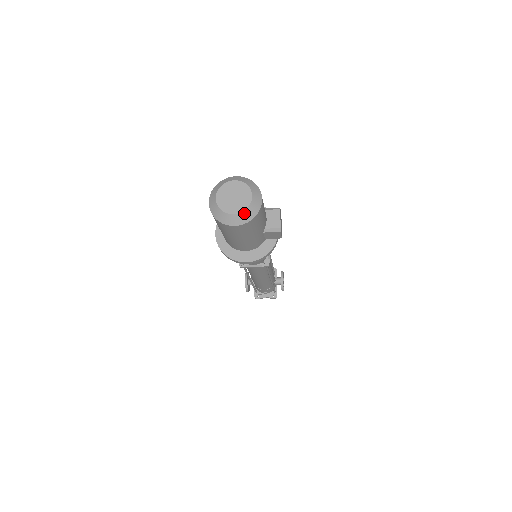
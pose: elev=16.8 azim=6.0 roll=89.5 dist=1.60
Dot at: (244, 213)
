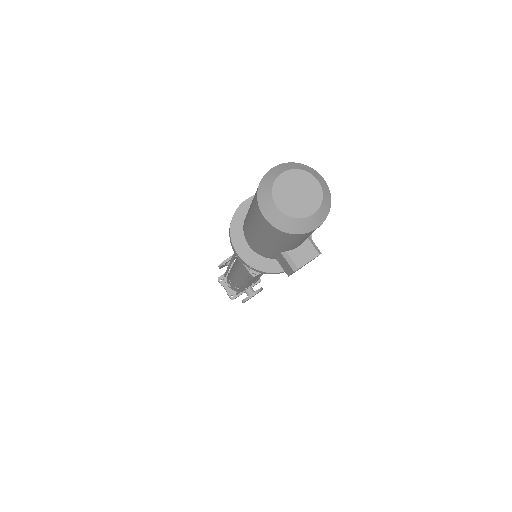
Dot at: (286, 218)
